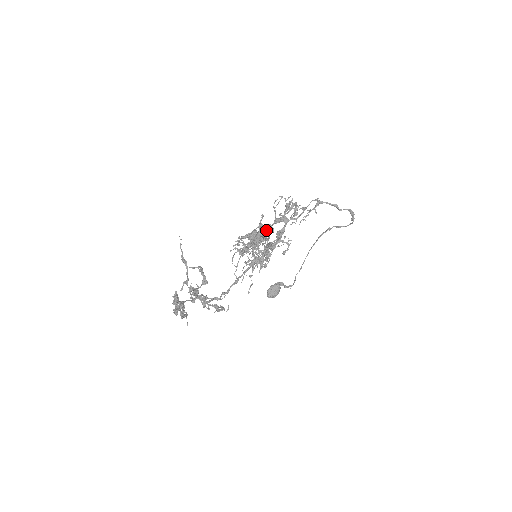
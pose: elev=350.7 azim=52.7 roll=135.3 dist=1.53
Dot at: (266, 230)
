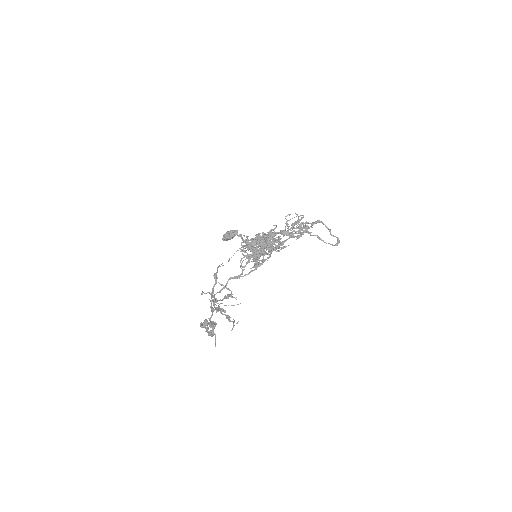
Dot at: (272, 236)
